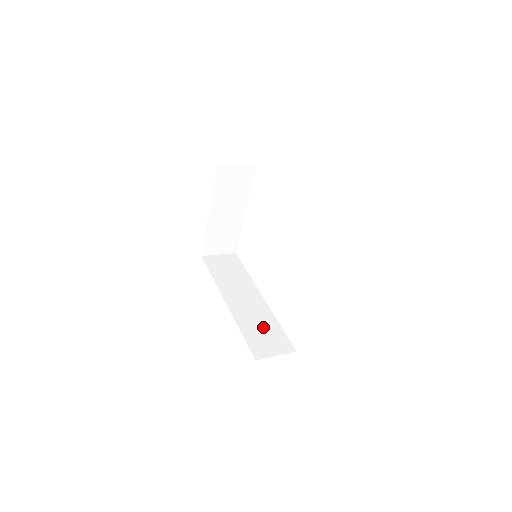
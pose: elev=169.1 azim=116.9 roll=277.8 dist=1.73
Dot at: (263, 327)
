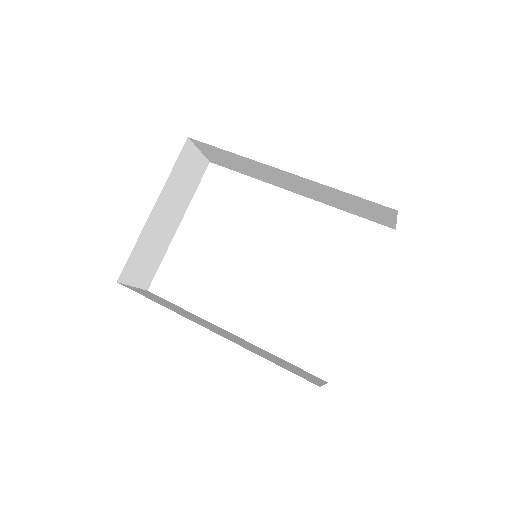
Dot at: (275, 358)
